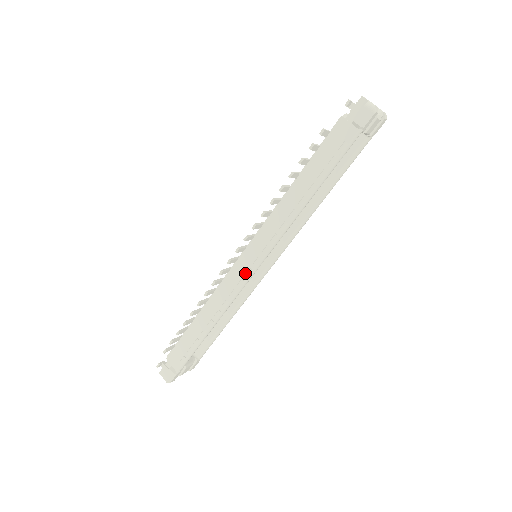
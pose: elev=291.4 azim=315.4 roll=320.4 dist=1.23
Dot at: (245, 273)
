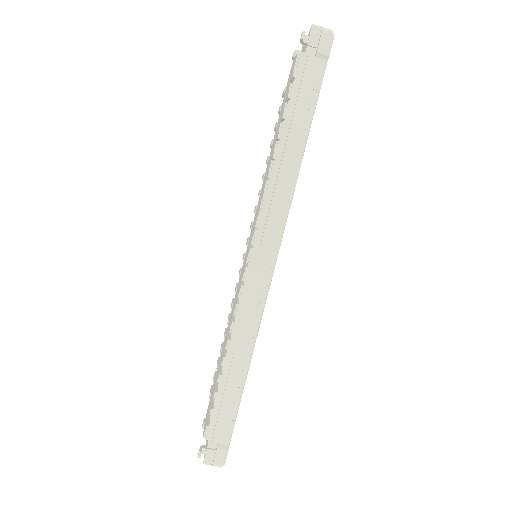
Dot at: (264, 276)
